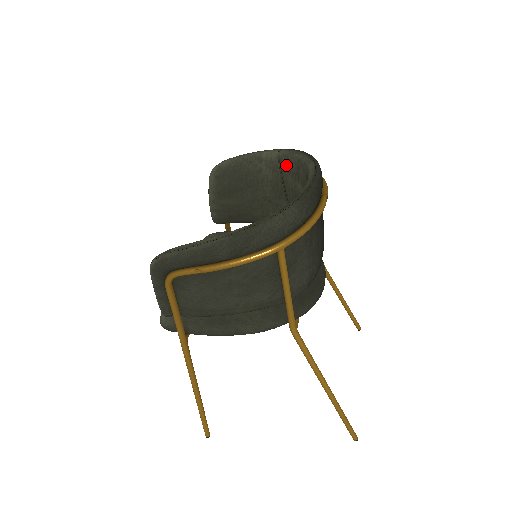
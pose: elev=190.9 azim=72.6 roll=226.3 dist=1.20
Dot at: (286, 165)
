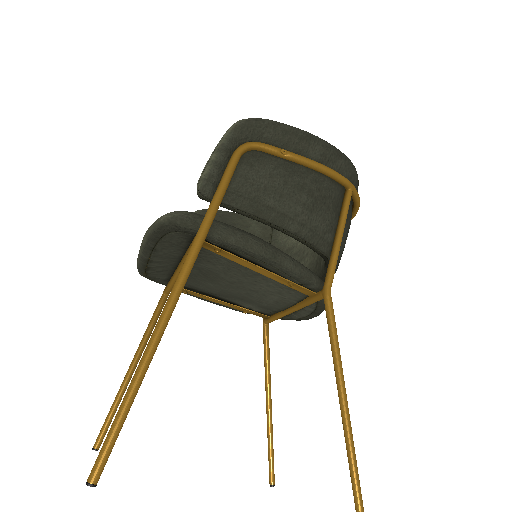
Dot at: occluded
